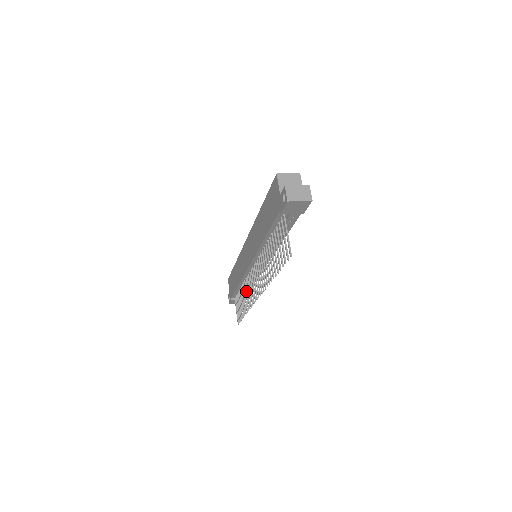
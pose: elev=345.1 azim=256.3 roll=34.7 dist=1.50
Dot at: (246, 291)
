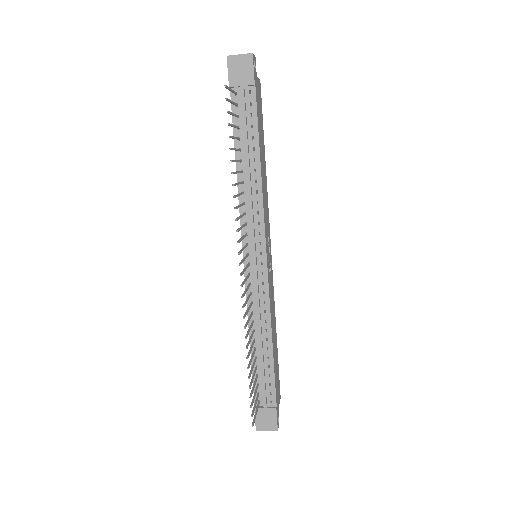
Dot at: (250, 326)
